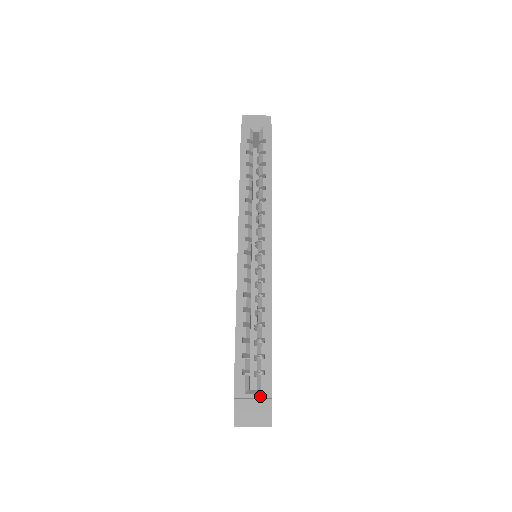
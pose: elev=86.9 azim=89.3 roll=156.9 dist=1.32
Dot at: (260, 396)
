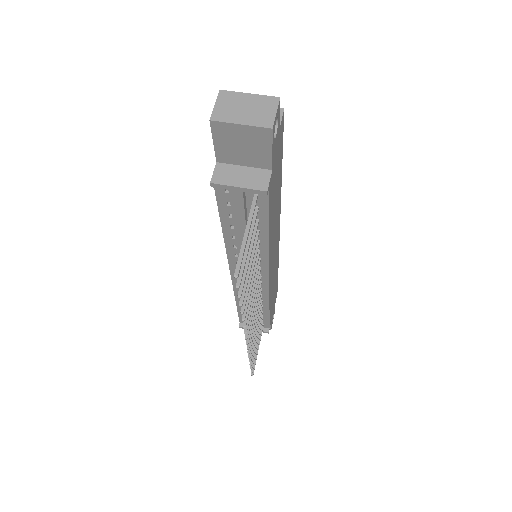
Dot at: occluded
